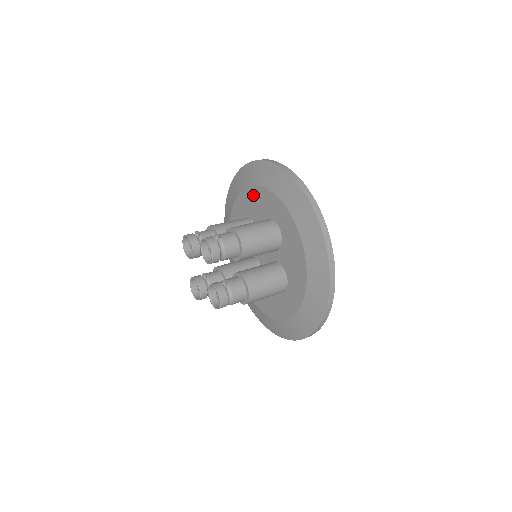
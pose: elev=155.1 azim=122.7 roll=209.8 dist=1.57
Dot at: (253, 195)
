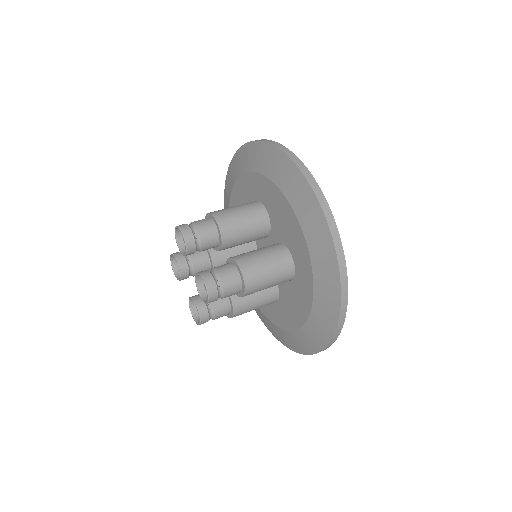
Dot at: (284, 209)
